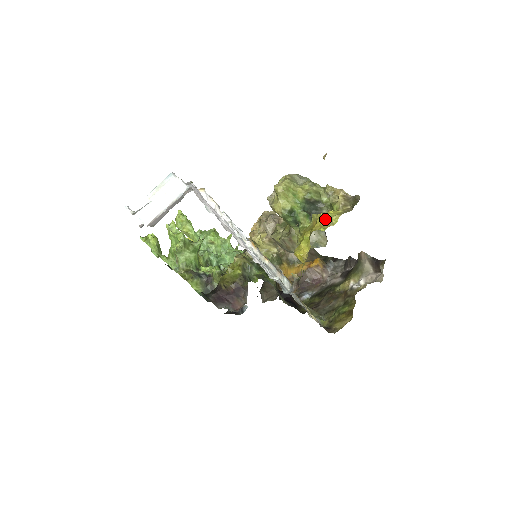
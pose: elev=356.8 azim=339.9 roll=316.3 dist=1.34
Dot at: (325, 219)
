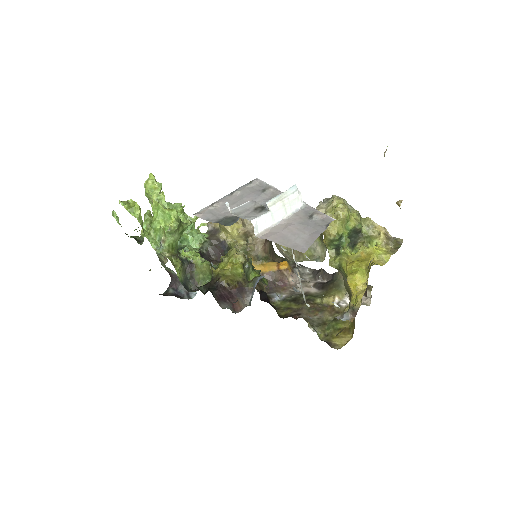
Dot at: (377, 255)
